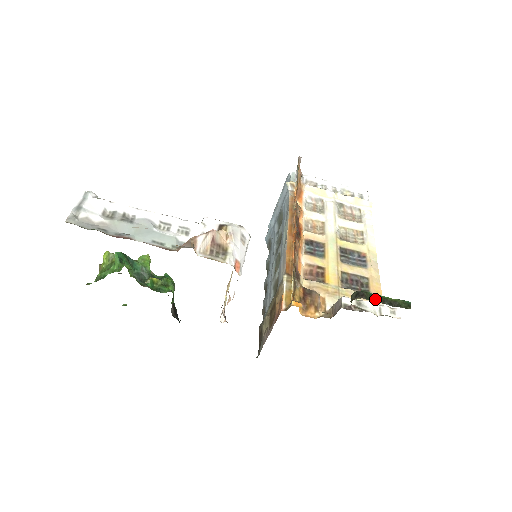
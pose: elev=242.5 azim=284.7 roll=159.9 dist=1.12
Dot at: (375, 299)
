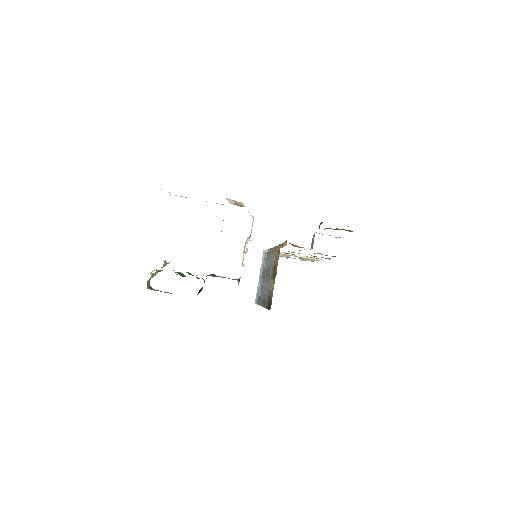
Dot at: occluded
